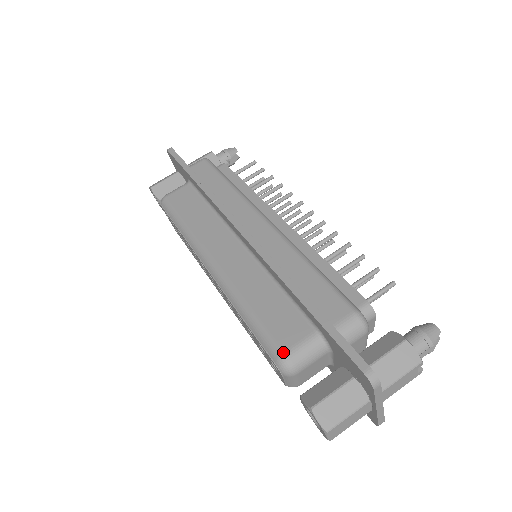
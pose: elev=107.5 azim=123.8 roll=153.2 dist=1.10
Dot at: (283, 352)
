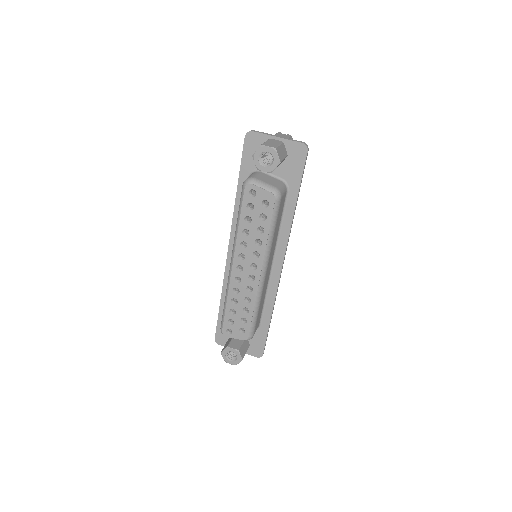
Dot at: (242, 185)
